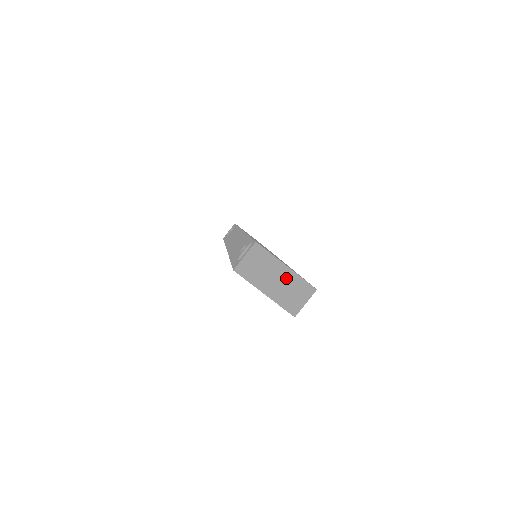
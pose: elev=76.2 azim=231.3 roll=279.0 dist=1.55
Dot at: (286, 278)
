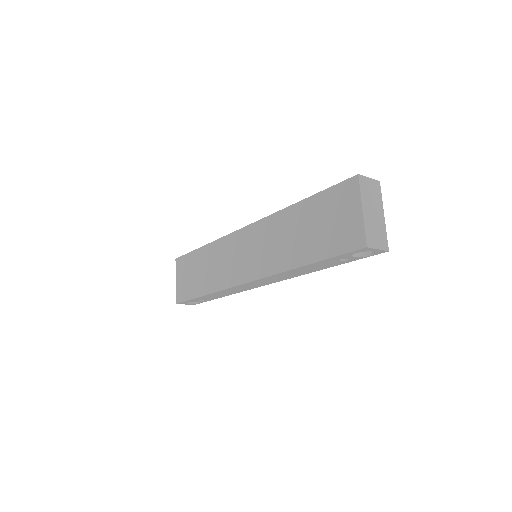
Dot at: (379, 220)
